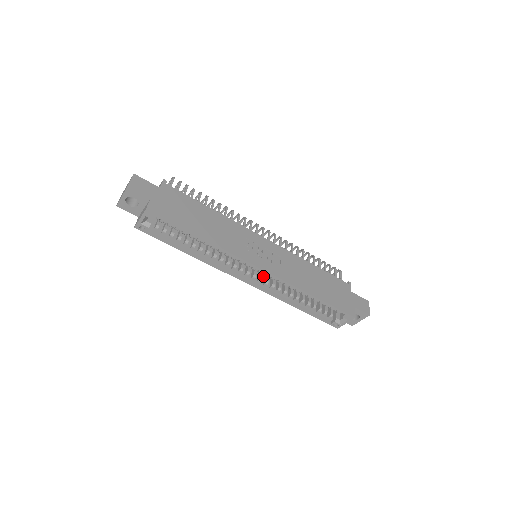
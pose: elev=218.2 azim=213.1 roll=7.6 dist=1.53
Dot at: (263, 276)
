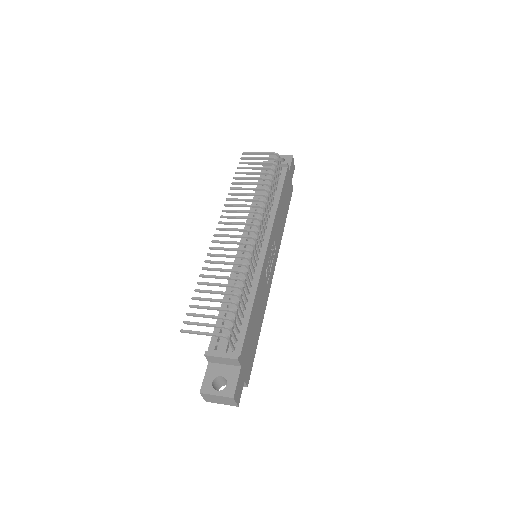
Dot at: occluded
